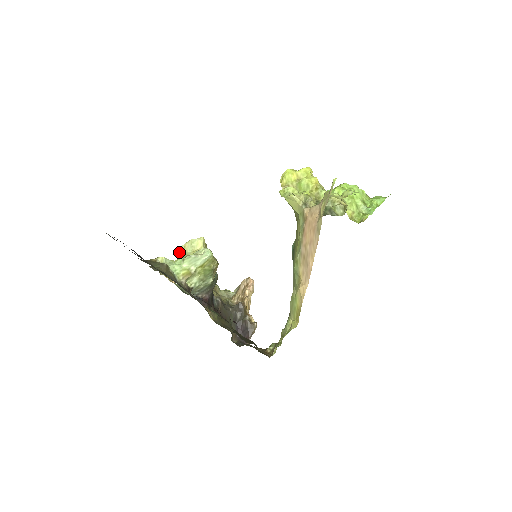
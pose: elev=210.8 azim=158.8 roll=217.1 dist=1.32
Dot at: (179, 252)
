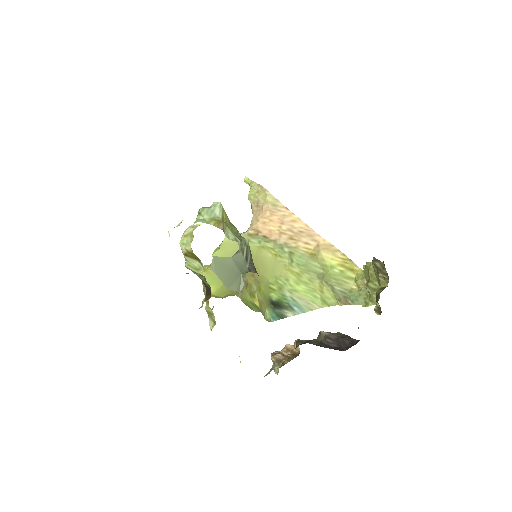
Dot at: (183, 249)
